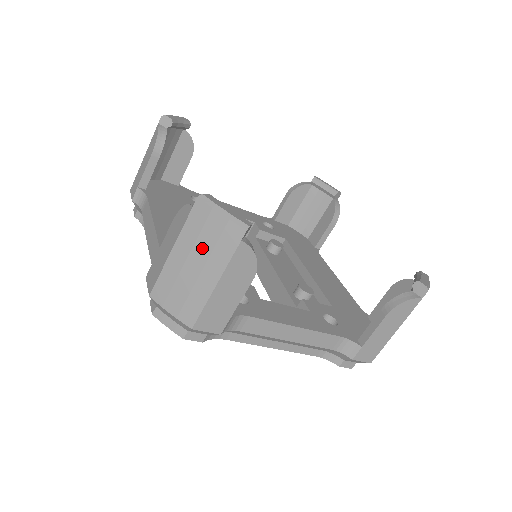
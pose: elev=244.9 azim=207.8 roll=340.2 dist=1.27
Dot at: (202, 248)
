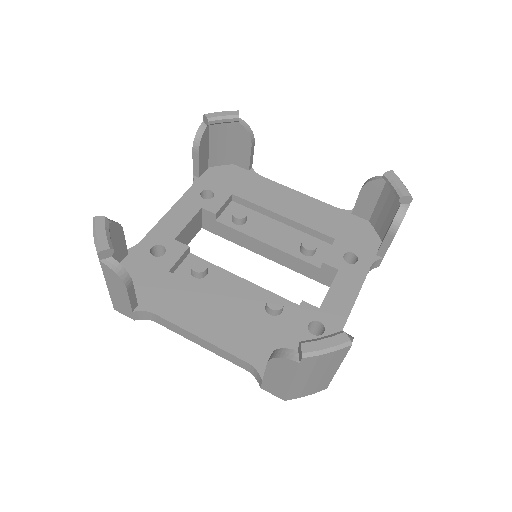
Dot at: (319, 369)
